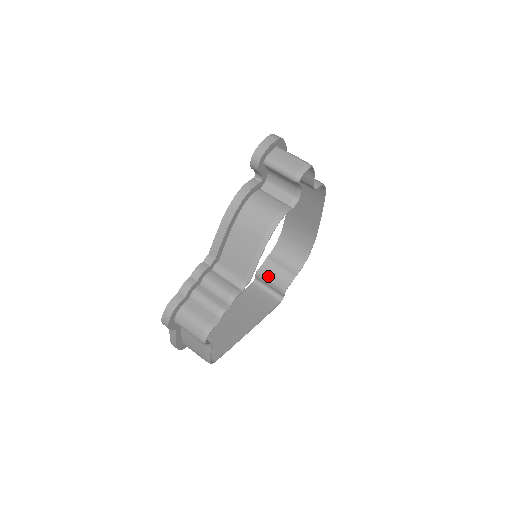
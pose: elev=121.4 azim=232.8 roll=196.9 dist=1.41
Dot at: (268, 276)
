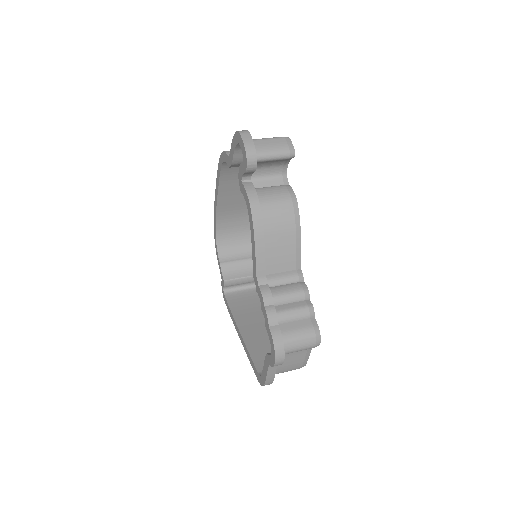
Dot at: (236, 276)
